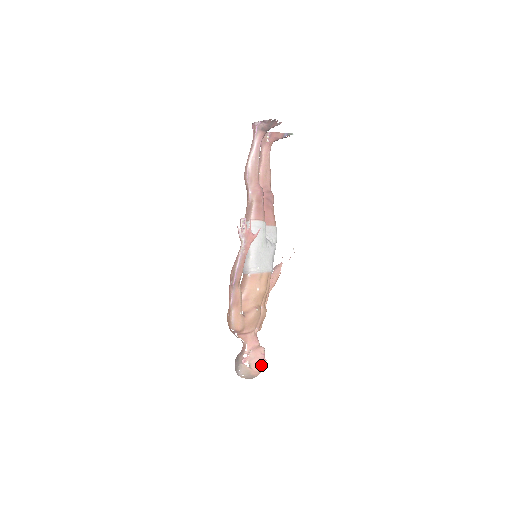
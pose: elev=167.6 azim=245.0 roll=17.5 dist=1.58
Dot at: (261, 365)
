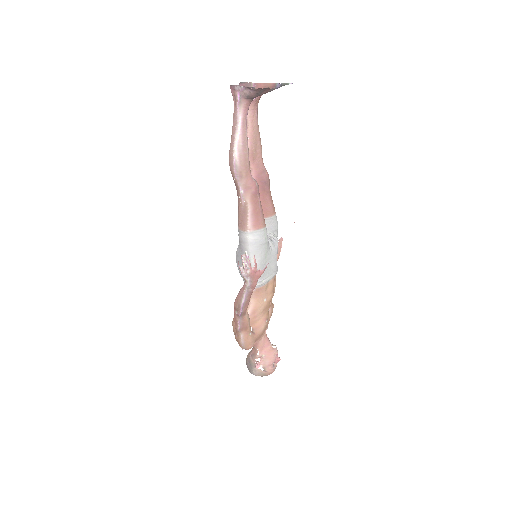
Dot at: (275, 364)
